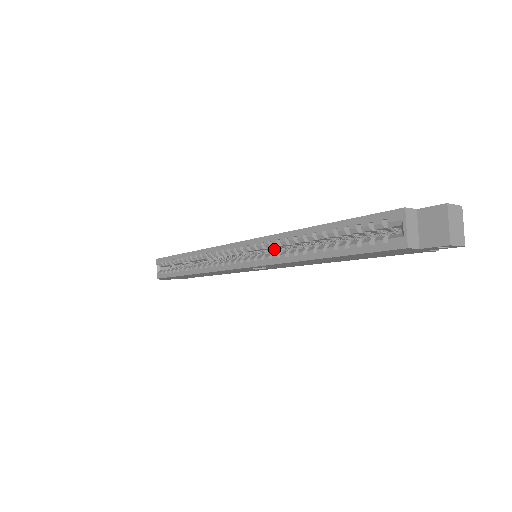
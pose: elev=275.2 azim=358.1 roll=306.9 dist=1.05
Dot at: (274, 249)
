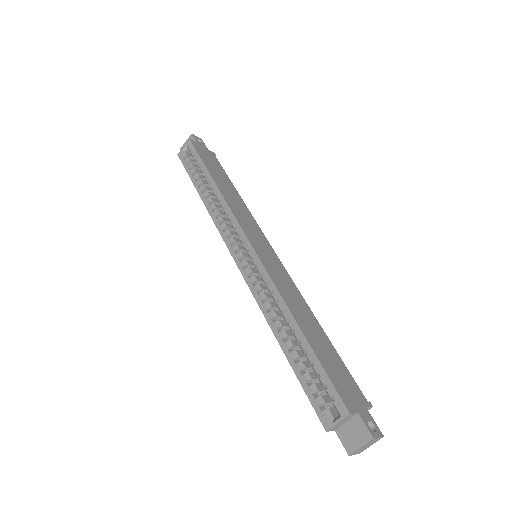
Dot at: occluded
